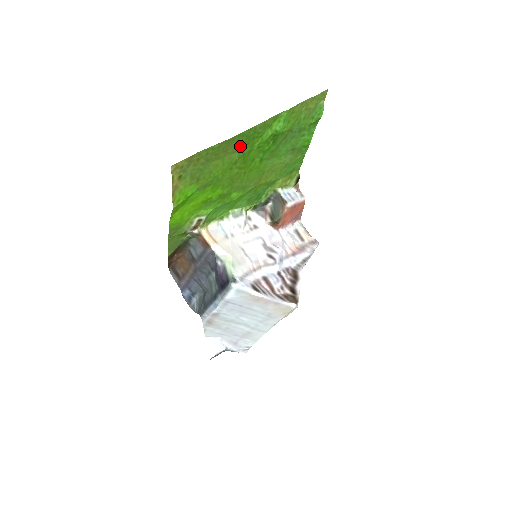
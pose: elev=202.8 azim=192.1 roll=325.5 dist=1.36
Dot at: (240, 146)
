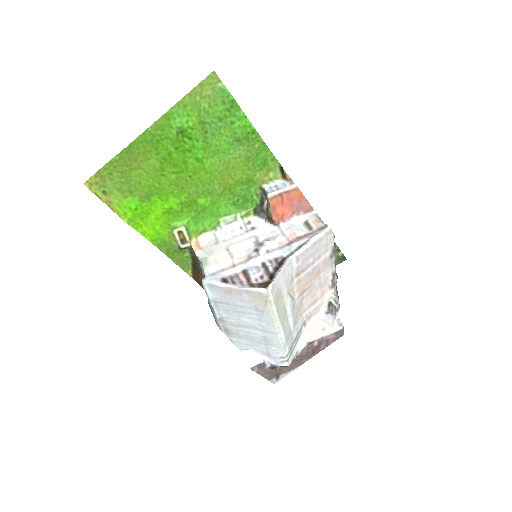
Dot at: (149, 152)
